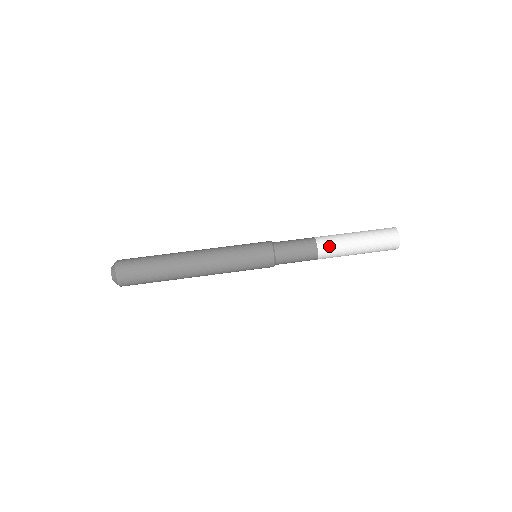
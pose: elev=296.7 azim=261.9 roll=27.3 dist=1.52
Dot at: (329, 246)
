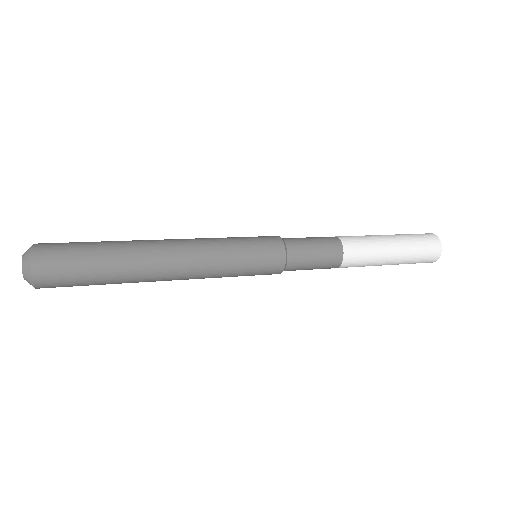
Dot at: (349, 236)
